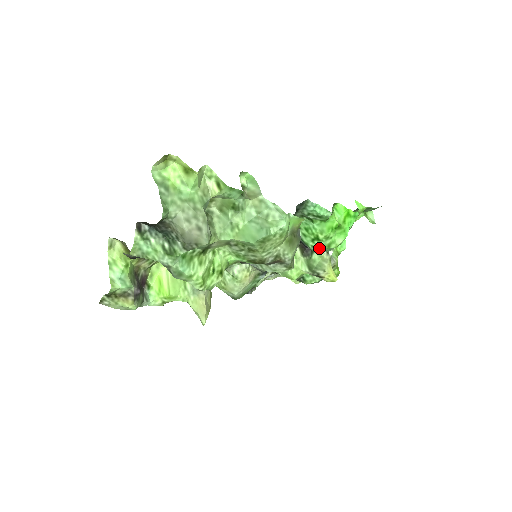
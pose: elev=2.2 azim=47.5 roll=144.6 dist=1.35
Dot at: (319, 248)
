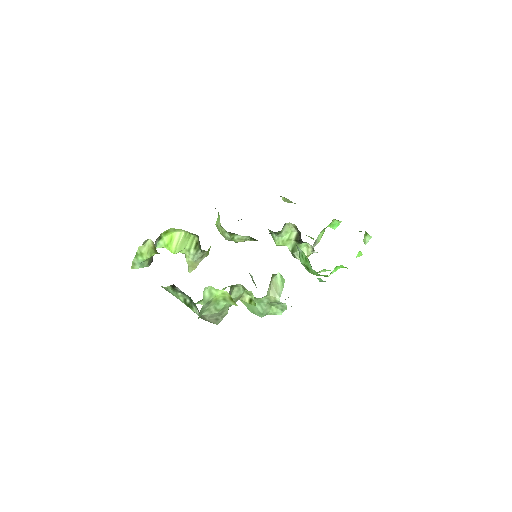
Dot at: occluded
